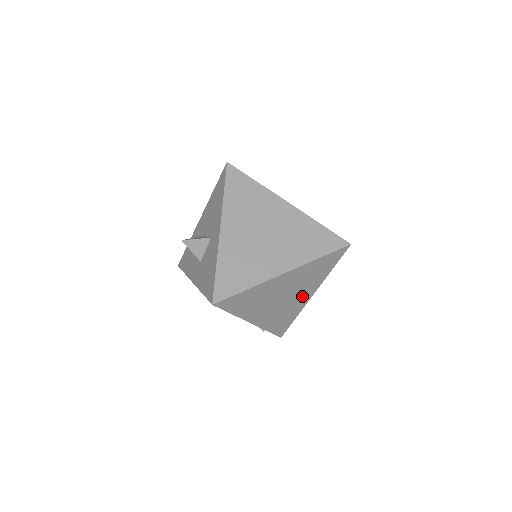
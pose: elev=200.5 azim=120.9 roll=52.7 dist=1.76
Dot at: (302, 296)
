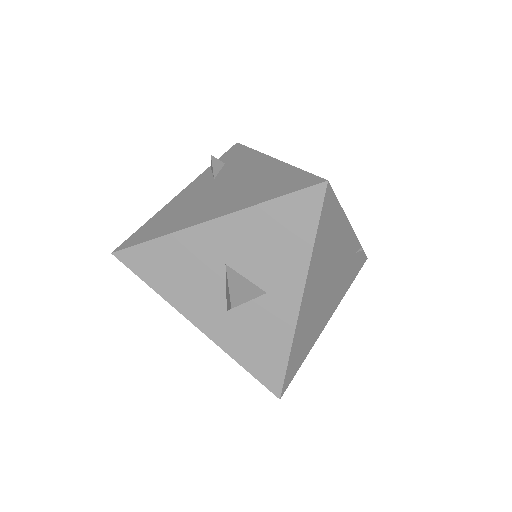
Dot at: occluded
